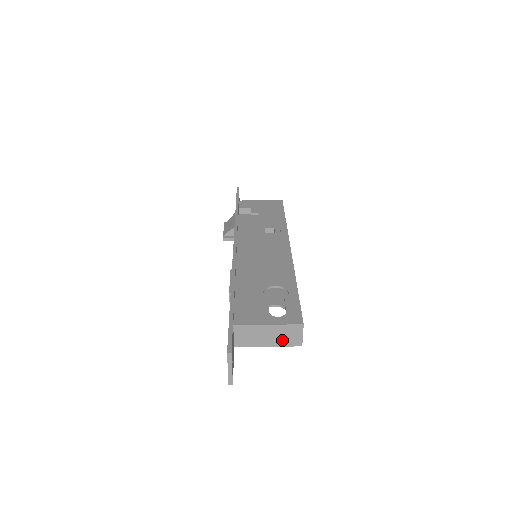
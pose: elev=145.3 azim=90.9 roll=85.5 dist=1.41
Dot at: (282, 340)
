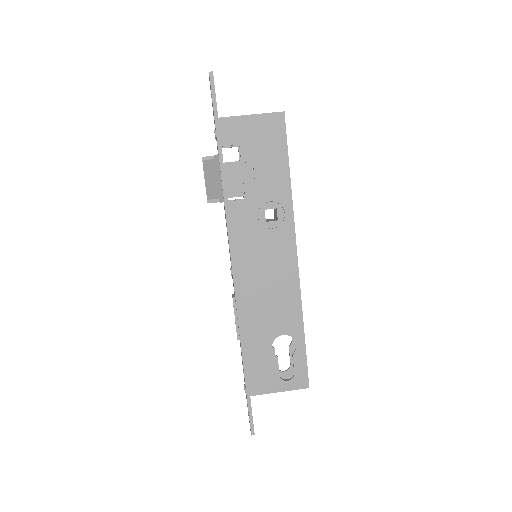
Dot at: occluded
